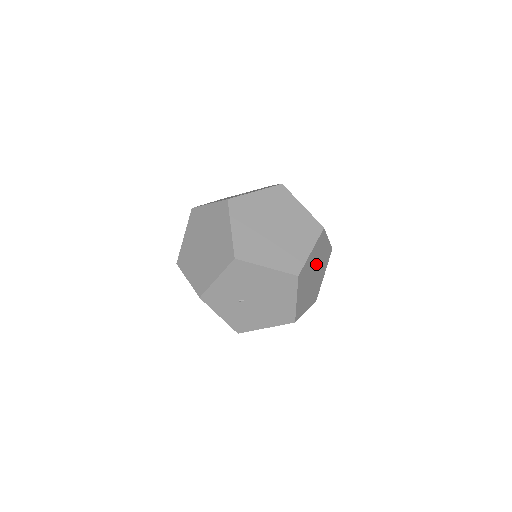
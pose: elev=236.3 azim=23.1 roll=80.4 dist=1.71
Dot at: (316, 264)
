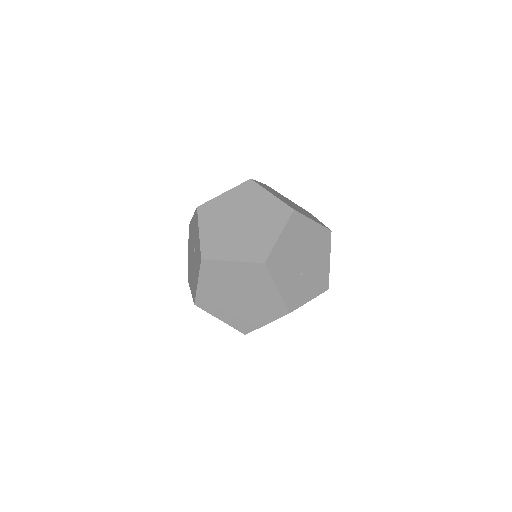
Dot at: occluded
